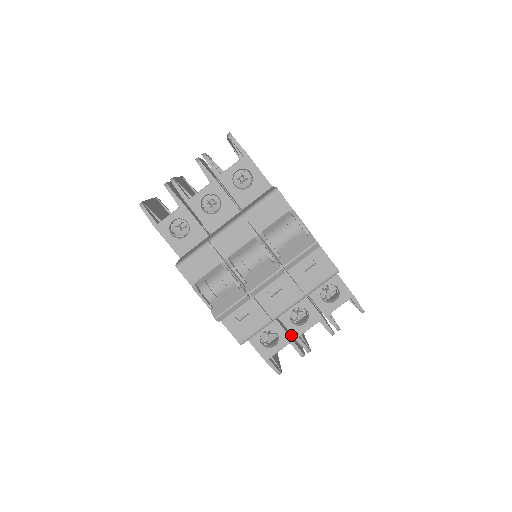
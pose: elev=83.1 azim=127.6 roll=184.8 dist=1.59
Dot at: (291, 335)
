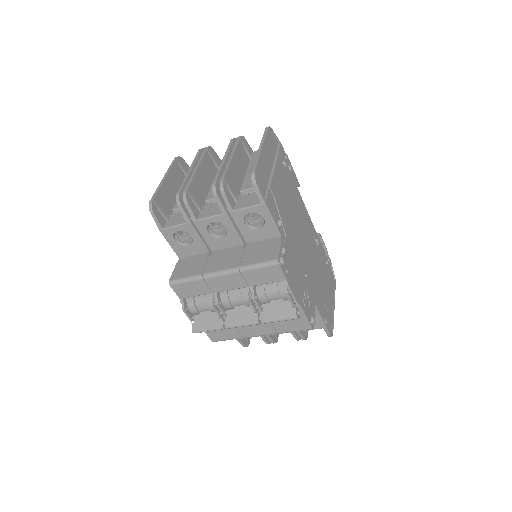
Dot at: occluded
